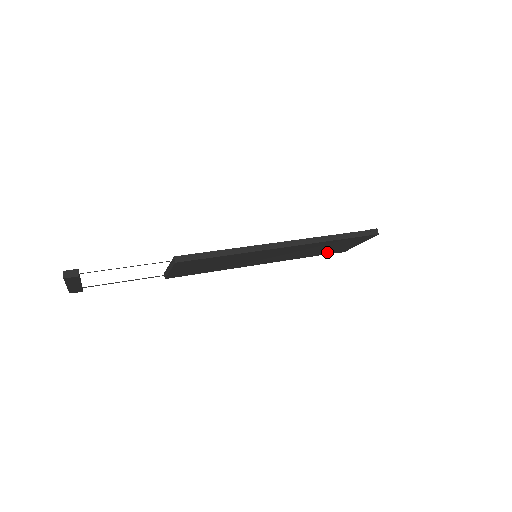
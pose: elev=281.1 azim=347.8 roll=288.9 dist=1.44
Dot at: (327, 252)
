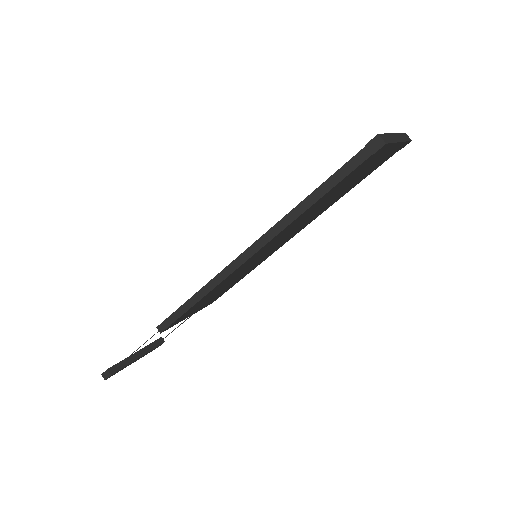
Dot at: (370, 171)
